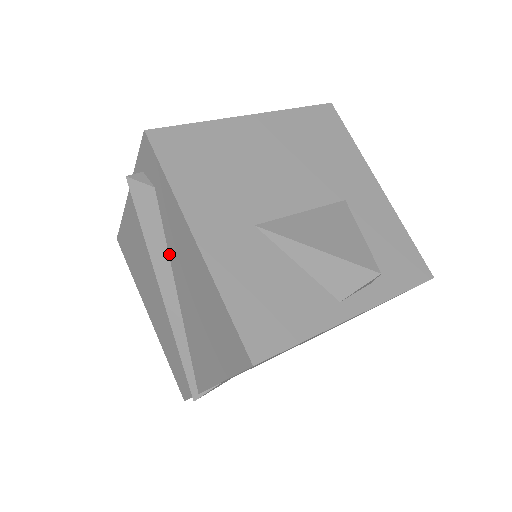
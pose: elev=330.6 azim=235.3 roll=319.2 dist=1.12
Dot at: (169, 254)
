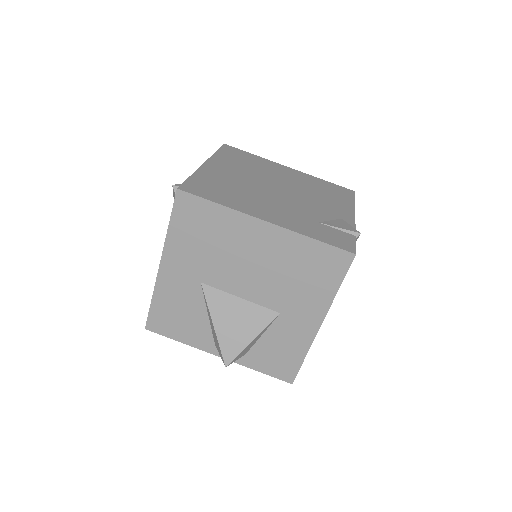
Dot at: occluded
